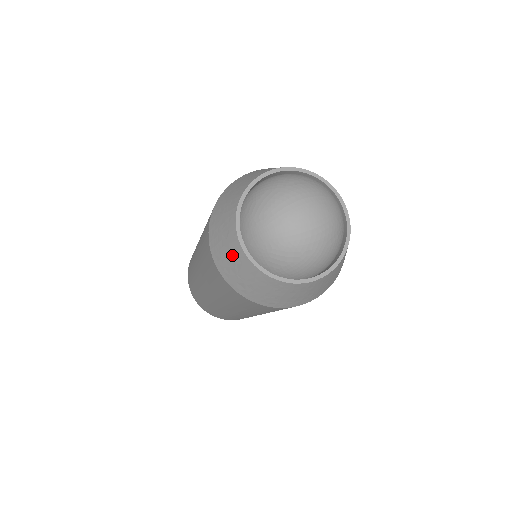
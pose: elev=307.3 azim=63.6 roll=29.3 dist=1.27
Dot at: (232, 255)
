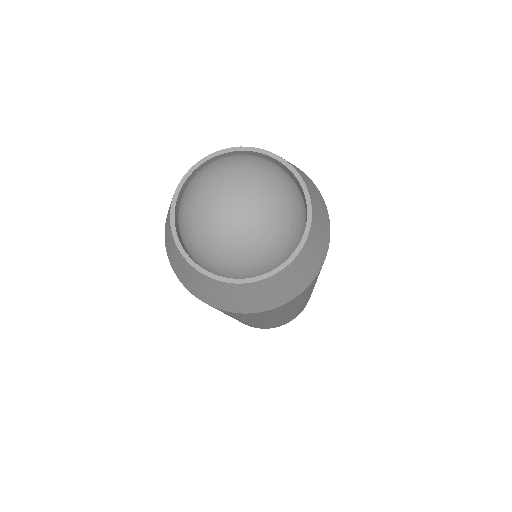
Dot at: (172, 249)
